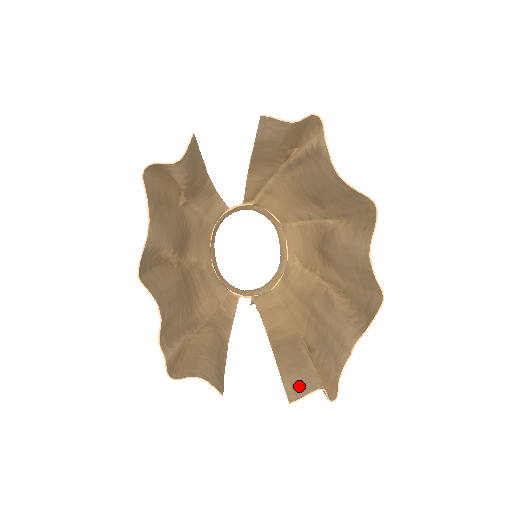
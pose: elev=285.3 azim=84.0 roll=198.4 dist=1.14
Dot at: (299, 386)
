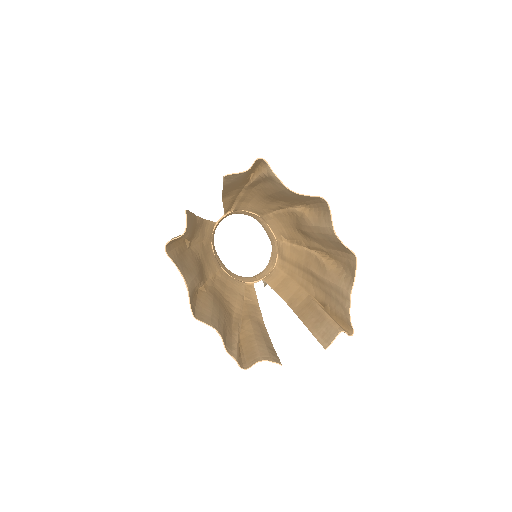
Dot at: (326, 335)
